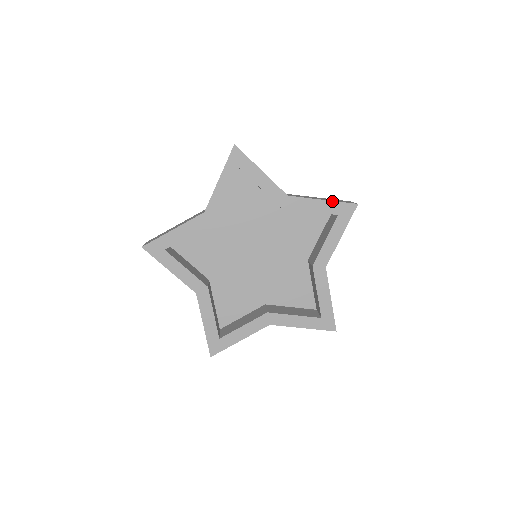
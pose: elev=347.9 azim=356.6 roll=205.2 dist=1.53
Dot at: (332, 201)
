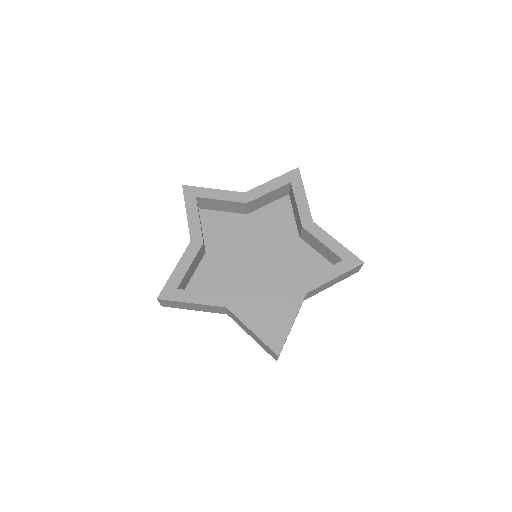
Dot at: (279, 177)
